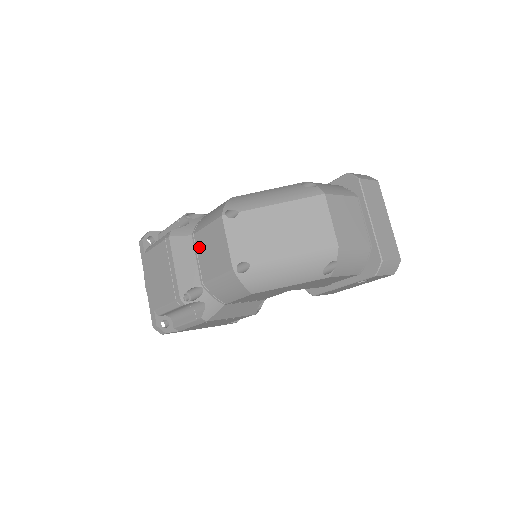
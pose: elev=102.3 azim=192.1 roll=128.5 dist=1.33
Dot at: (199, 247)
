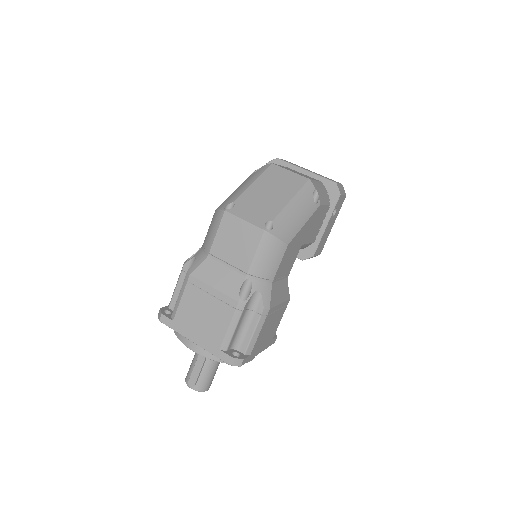
Dot at: (222, 255)
